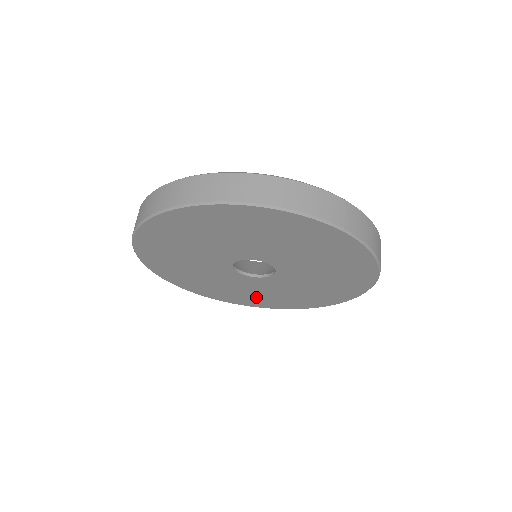
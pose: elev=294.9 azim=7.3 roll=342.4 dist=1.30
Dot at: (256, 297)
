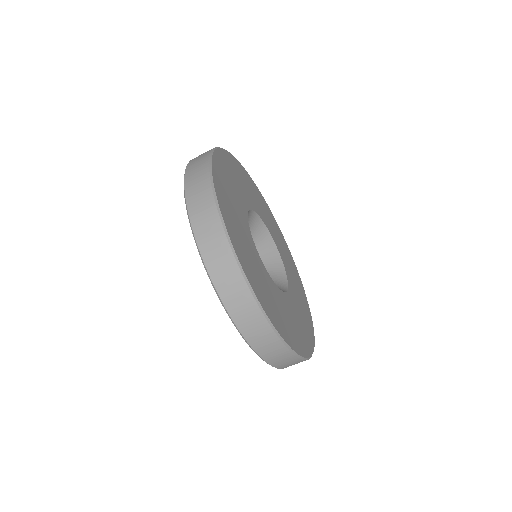
Dot at: occluded
